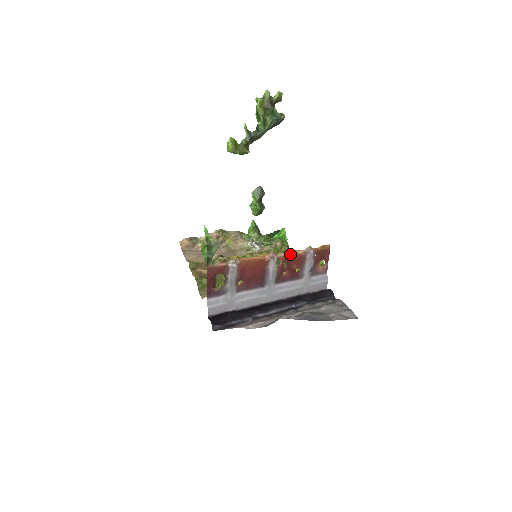
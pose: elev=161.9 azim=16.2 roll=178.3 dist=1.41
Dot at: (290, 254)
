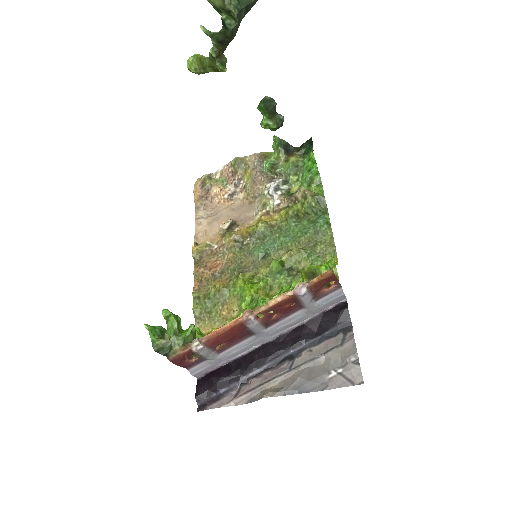
Dot at: (272, 305)
